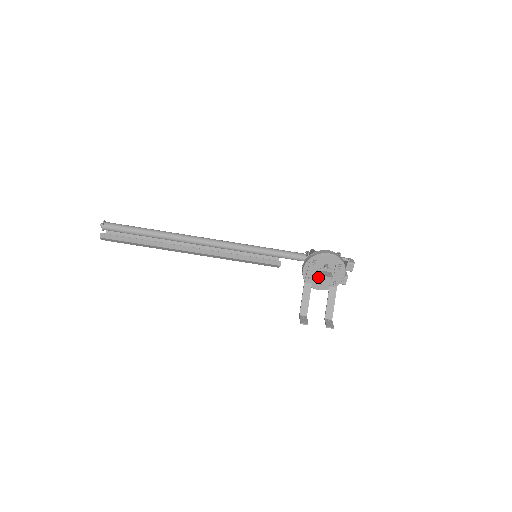
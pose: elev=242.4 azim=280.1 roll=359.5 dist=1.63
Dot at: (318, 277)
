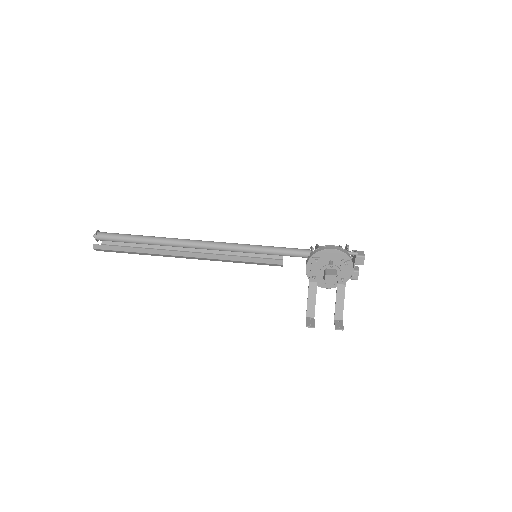
Dot at: (322, 275)
